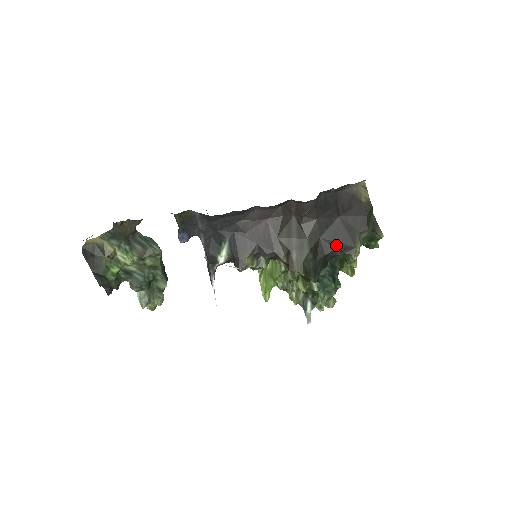
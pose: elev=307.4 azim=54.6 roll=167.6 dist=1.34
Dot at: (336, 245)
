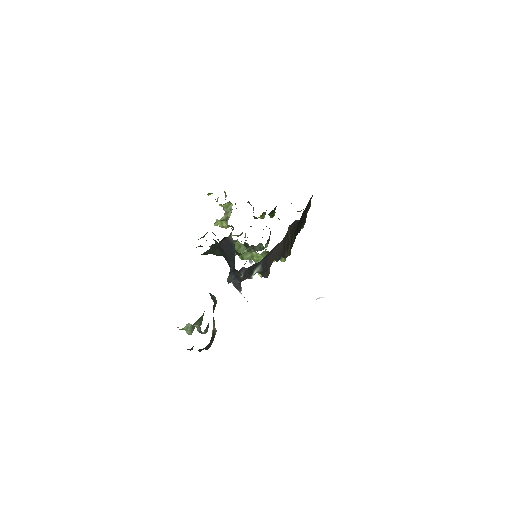
Dot at: occluded
